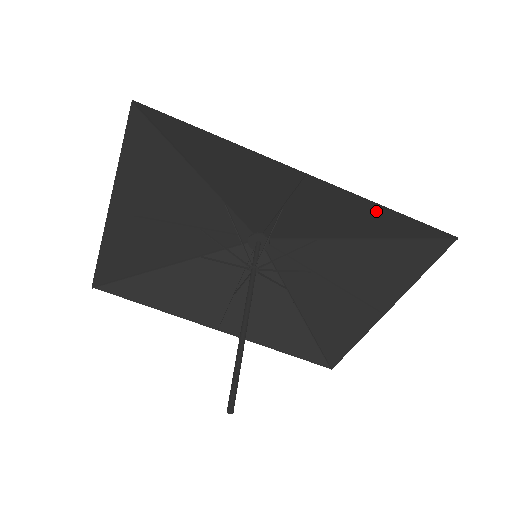
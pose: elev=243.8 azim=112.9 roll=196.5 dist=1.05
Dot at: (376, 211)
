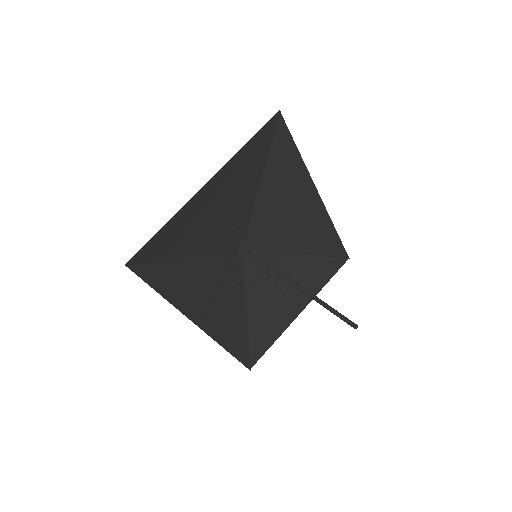
Dot at: (330, 233)
